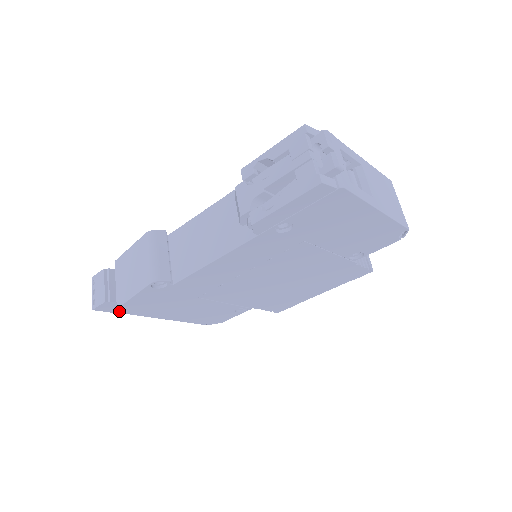
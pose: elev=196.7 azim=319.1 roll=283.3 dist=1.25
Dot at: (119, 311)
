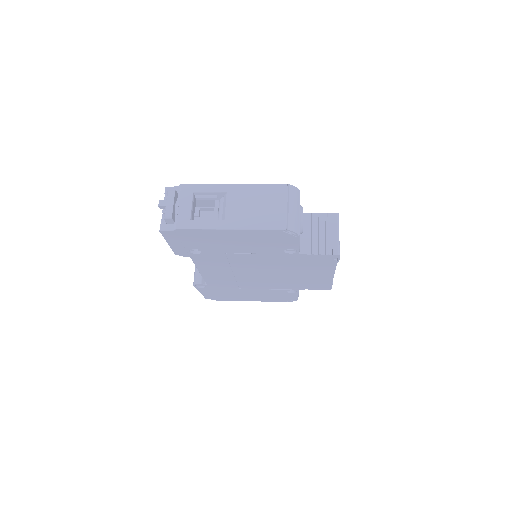
Dot at: occluded
